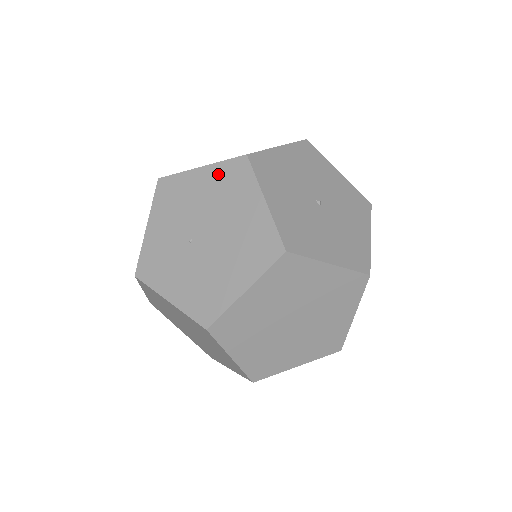
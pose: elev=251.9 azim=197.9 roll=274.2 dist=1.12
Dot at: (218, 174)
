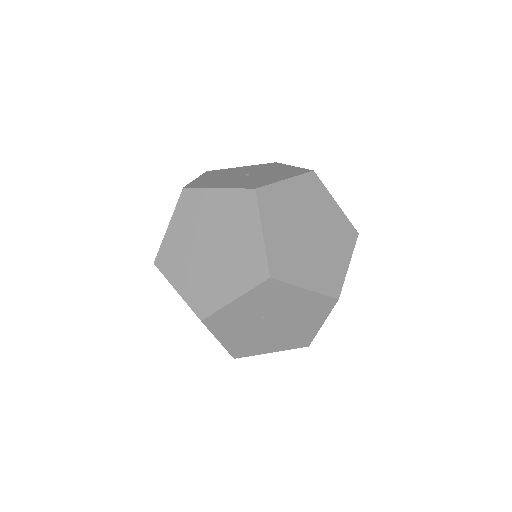
Dot at: occluded
